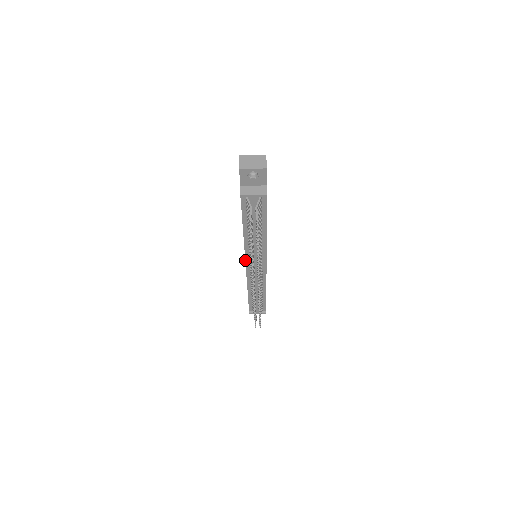
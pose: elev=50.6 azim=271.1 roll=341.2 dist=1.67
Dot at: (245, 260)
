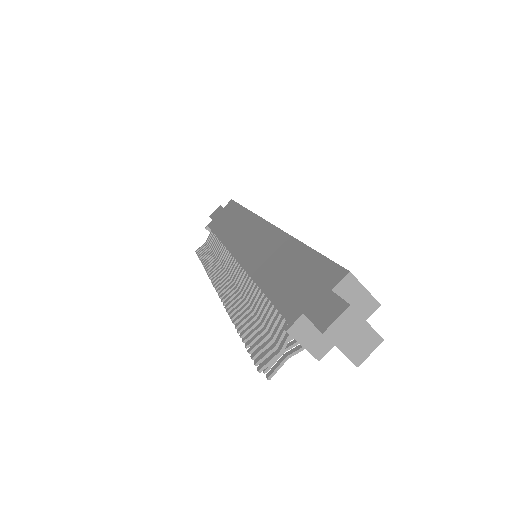
Dot at: (236, 260)
